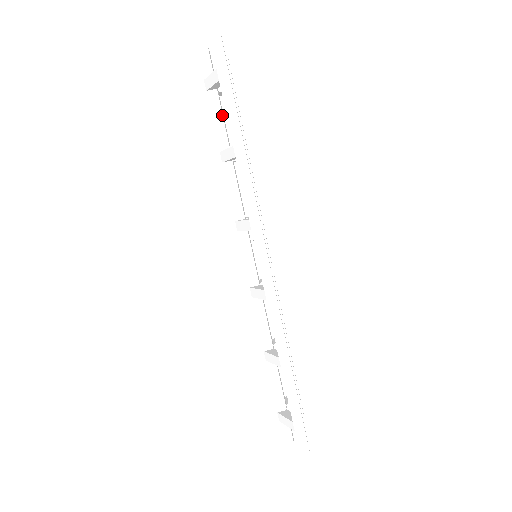
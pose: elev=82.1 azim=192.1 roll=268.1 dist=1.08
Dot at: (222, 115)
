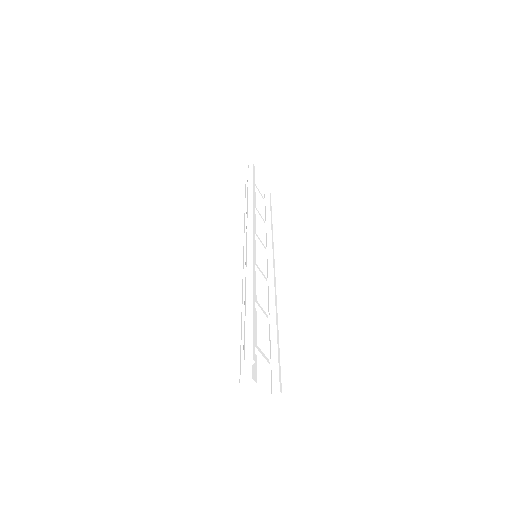
Dot at: occluded
